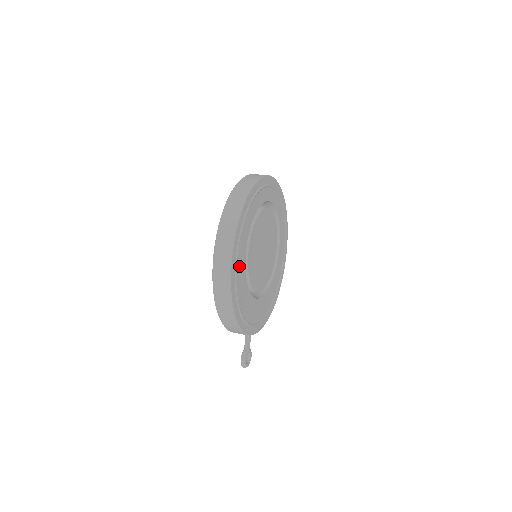
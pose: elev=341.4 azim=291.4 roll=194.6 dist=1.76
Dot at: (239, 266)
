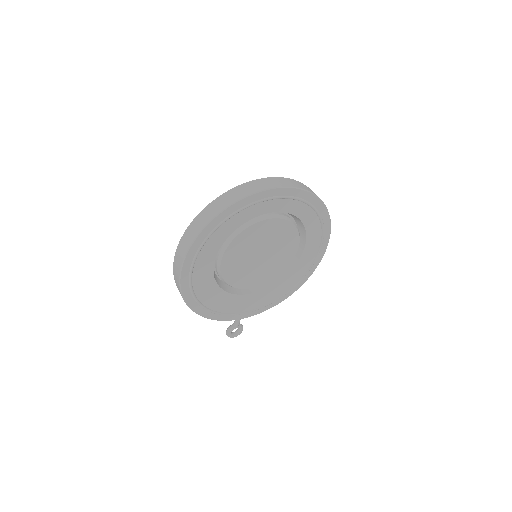
Dot at: (199, 275)
